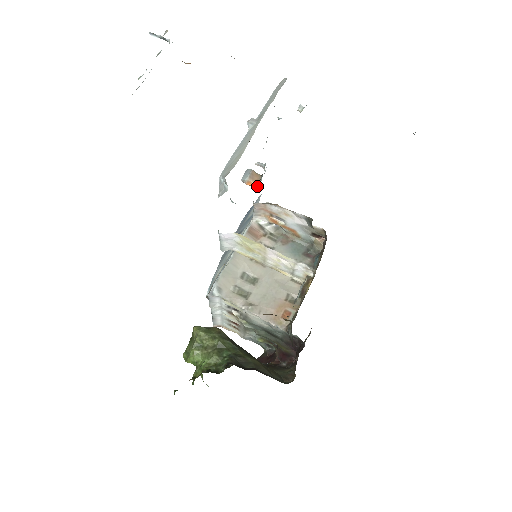
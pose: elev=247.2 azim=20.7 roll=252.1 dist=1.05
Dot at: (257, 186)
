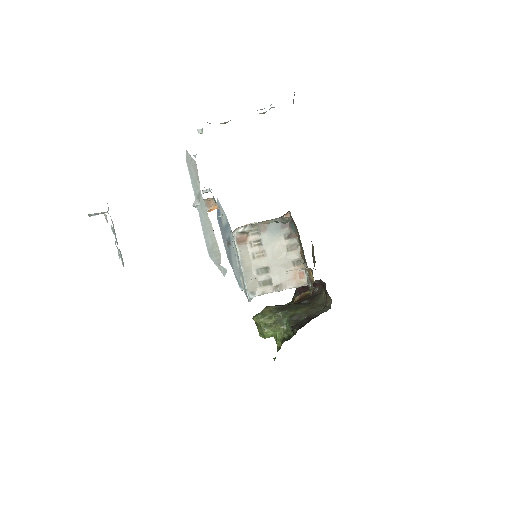
Dot at: occluded
